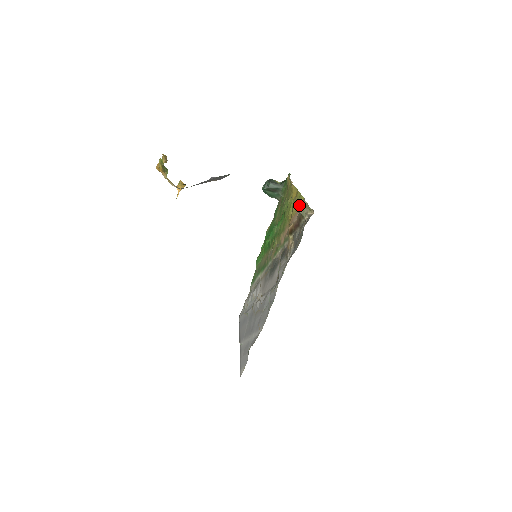
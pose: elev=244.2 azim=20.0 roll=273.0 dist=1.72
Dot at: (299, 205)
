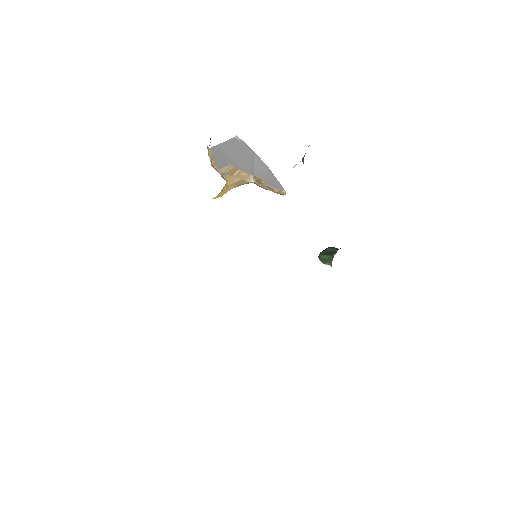
Dot at: occluded
